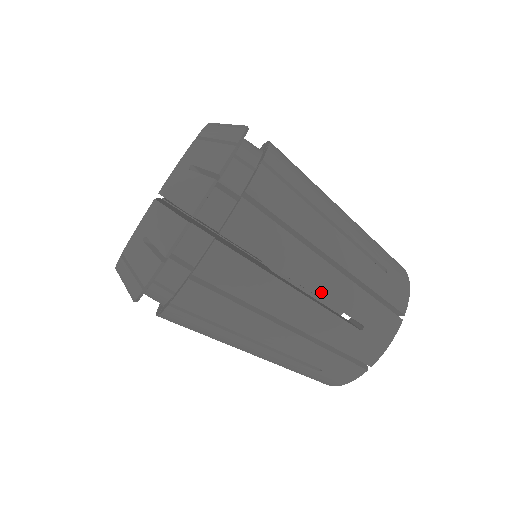
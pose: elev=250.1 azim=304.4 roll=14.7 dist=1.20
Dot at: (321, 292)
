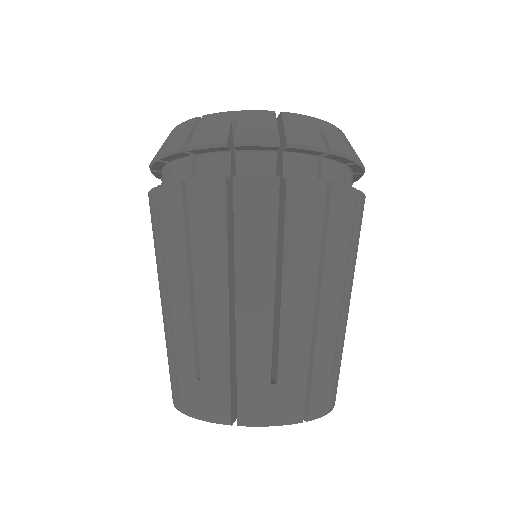
Dot at: (286, 313)
